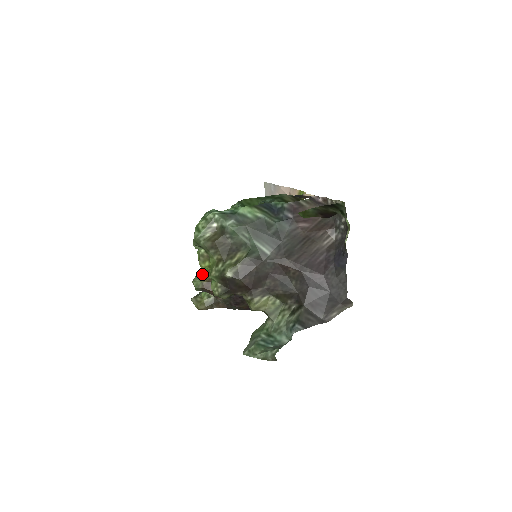
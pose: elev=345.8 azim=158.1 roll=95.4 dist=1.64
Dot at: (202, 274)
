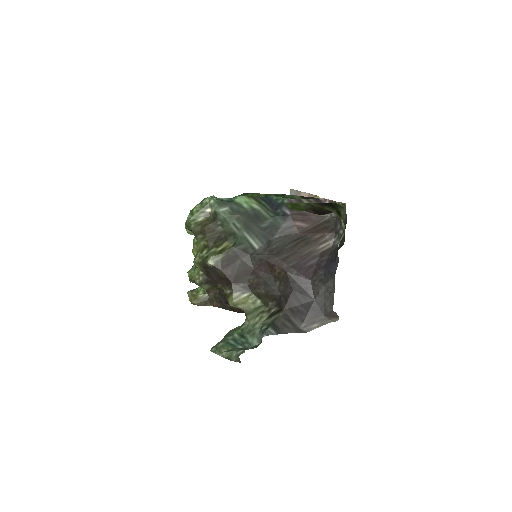
Dot at: occluded
